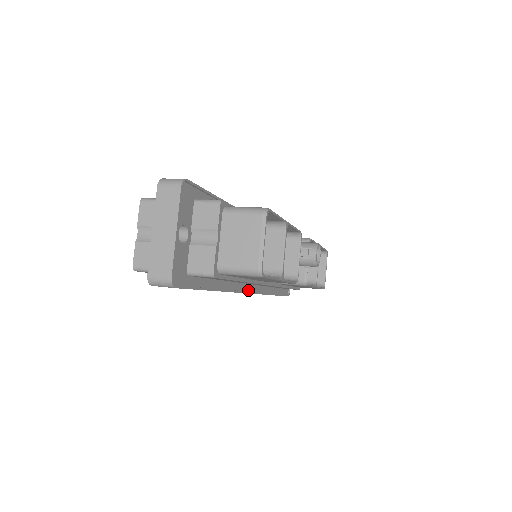
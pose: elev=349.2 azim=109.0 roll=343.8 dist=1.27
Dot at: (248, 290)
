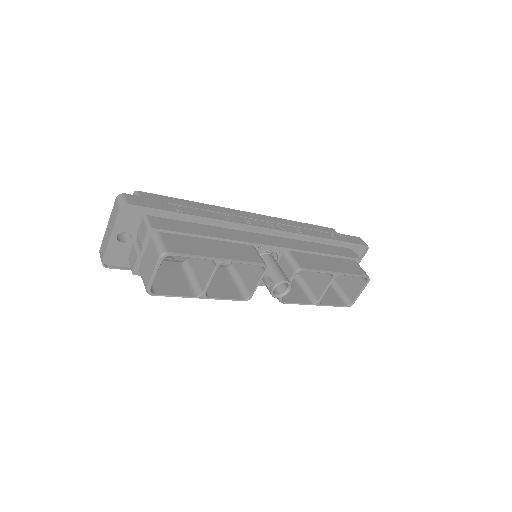
Dot at: occluded
